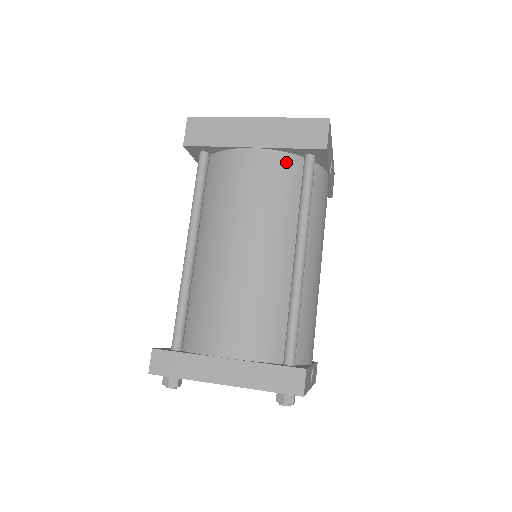
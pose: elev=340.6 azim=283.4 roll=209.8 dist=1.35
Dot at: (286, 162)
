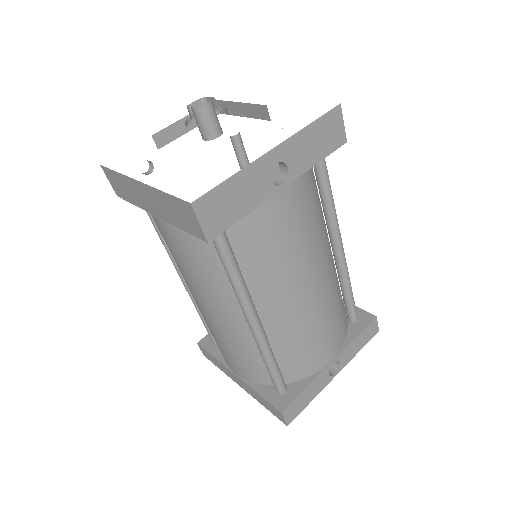
Dot at: occluded
